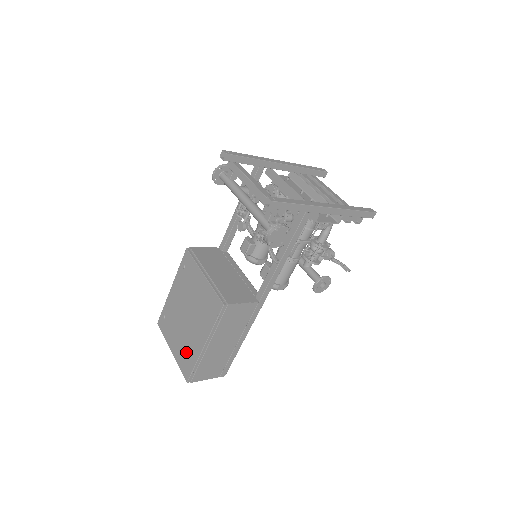
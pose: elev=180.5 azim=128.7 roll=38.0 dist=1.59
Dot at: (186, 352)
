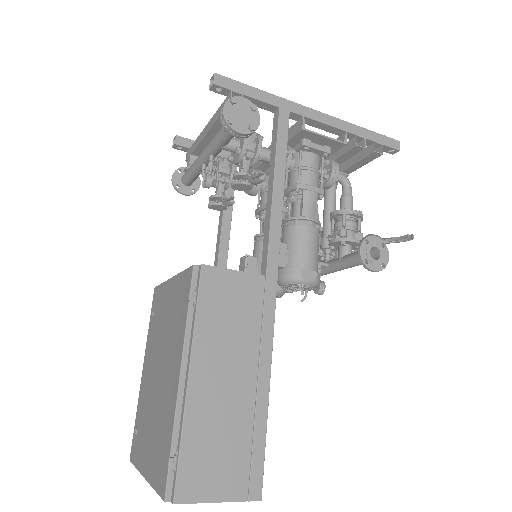
Dot at: (160, 436)
